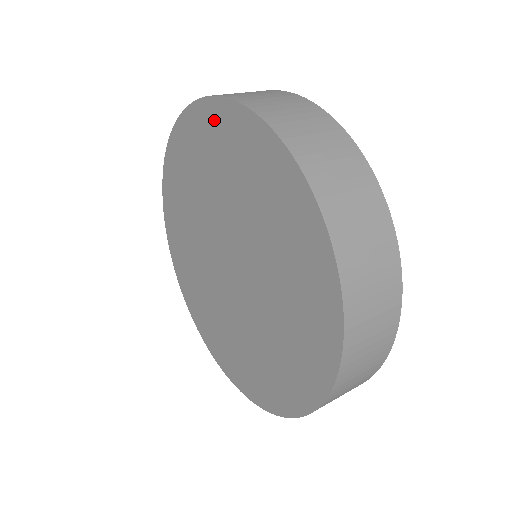
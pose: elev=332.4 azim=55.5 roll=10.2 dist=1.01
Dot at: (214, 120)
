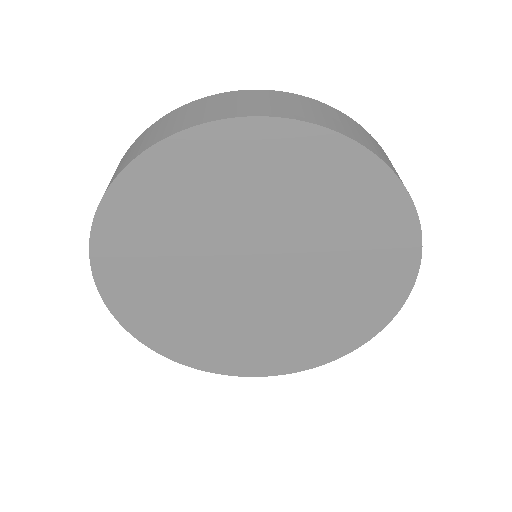
Dot at: (263, 142)
